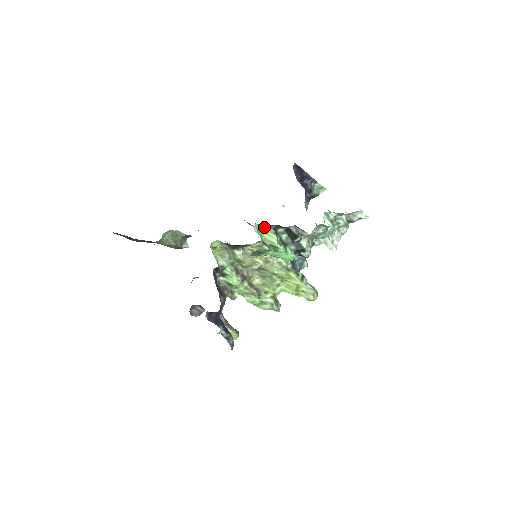
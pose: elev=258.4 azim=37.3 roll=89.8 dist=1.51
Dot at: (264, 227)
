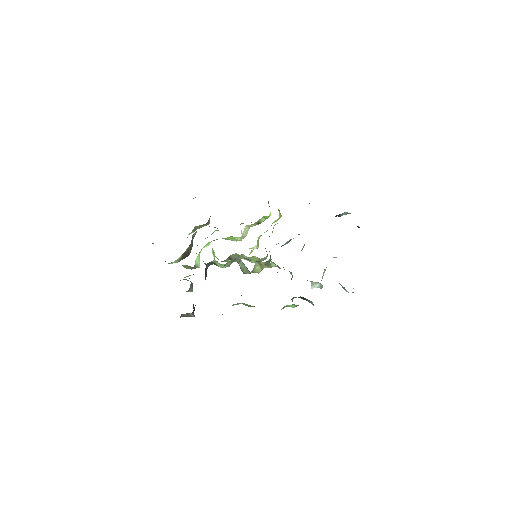
Dot at: occluded
